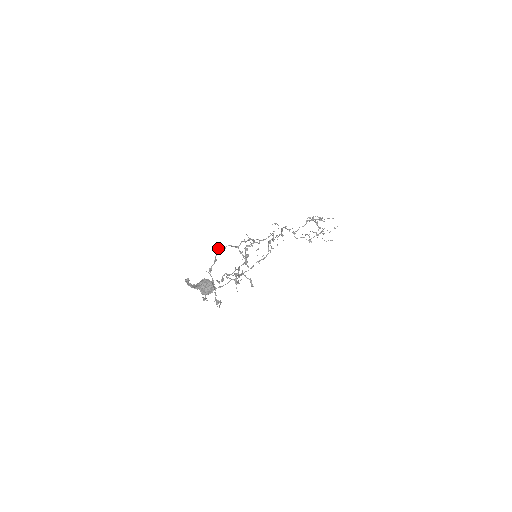
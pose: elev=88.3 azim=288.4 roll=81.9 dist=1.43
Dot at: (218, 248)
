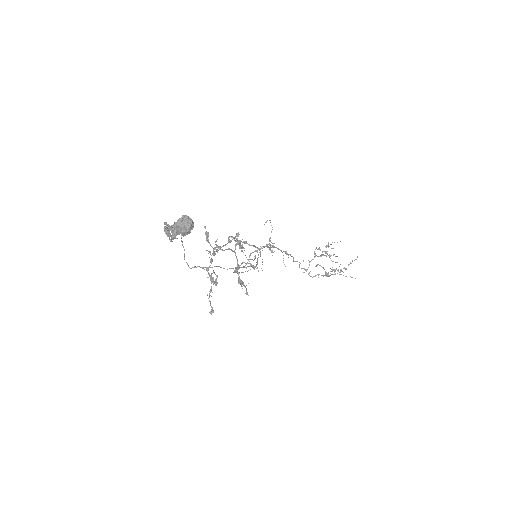
Dot at: (207, 236)
